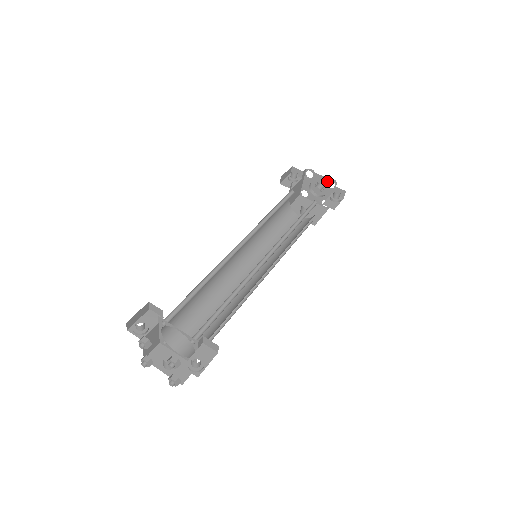
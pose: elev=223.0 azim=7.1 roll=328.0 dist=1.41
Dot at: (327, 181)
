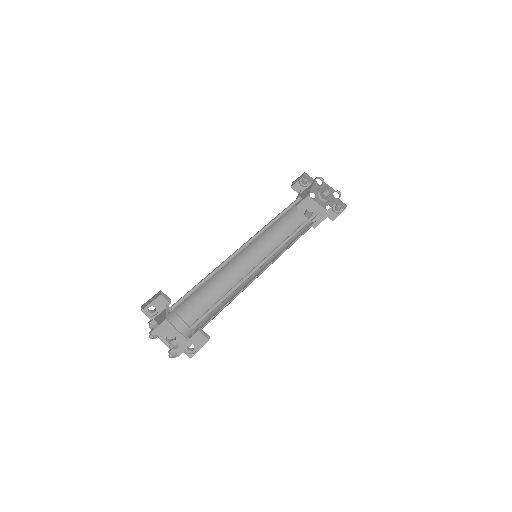
Dot at: (333, 191)
